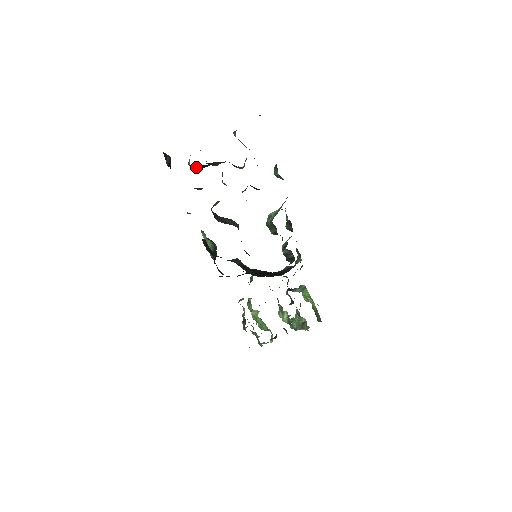
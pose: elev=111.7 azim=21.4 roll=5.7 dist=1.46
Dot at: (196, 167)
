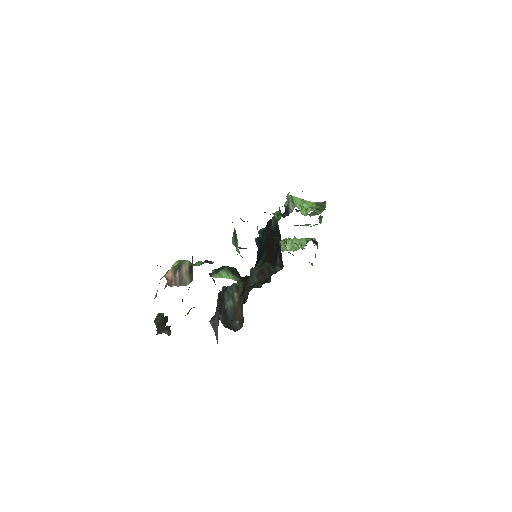
Dot at: occluded
